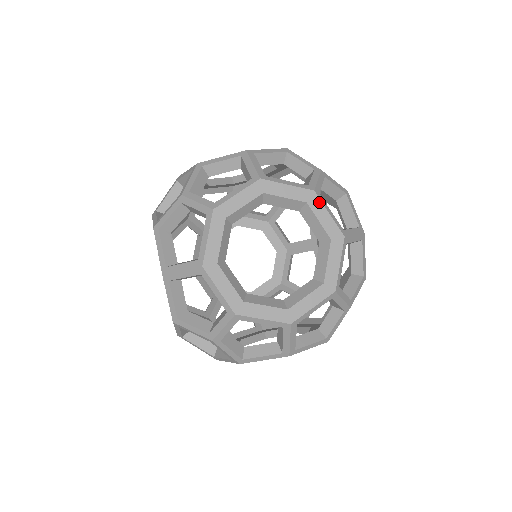
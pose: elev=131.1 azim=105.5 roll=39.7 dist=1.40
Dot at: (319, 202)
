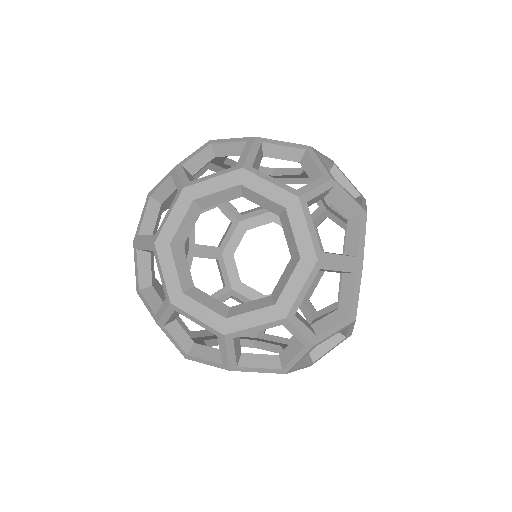
Dot at: (300, 211)
